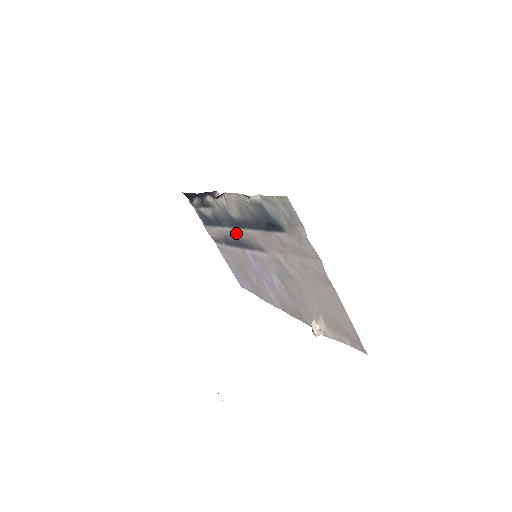
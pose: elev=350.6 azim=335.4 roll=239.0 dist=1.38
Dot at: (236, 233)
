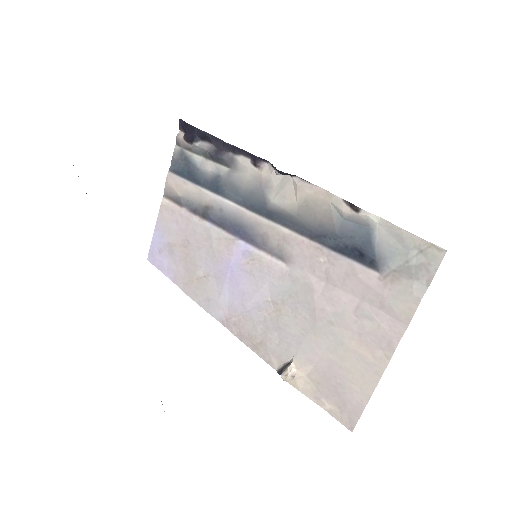
Dot at: (248, 217)
